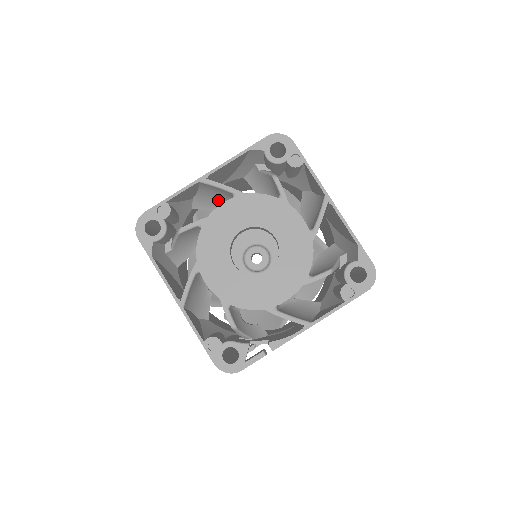
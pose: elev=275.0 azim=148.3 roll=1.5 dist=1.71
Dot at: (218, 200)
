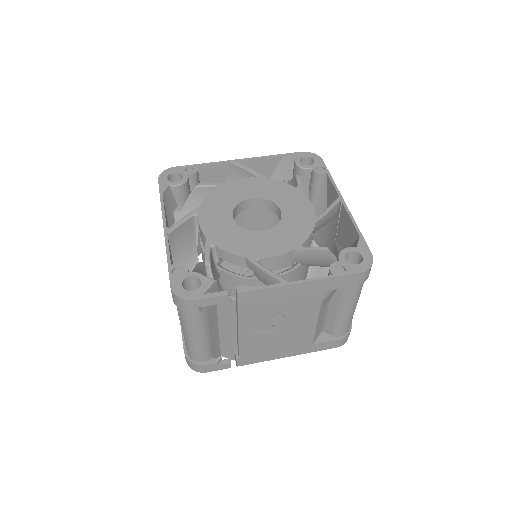
Dot at: occluded
